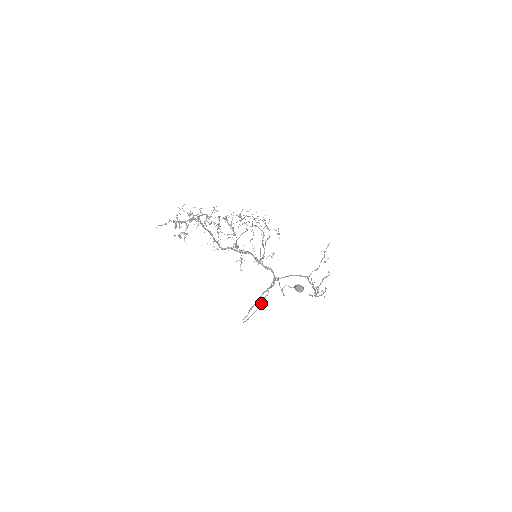
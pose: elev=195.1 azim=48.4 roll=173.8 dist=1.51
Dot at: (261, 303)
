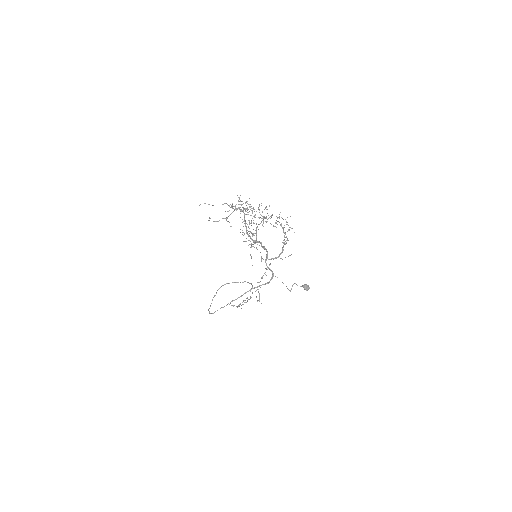
Dot at: occluded
